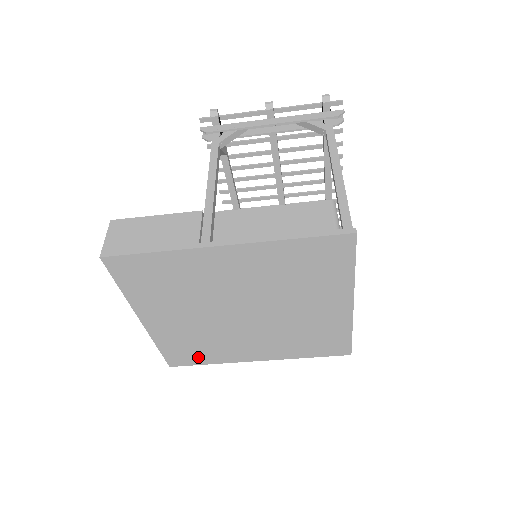
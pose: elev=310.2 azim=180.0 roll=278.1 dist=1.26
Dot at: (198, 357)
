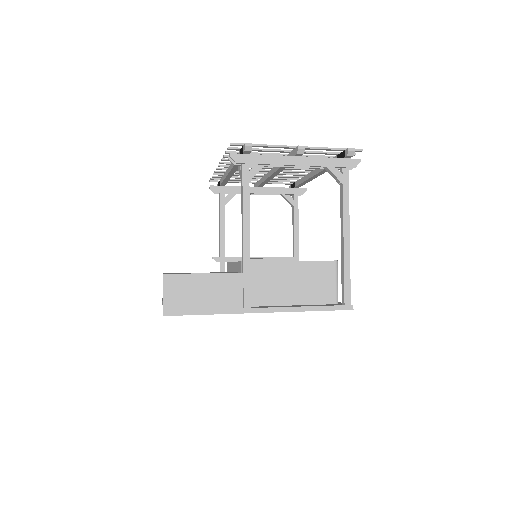
Dot at: occluded
